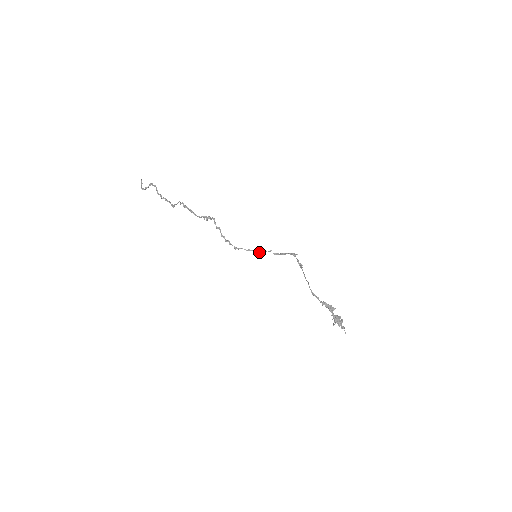
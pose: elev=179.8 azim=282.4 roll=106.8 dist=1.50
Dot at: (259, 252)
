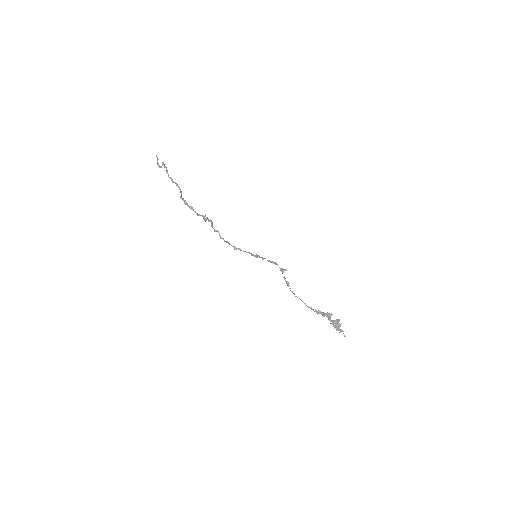
Dot at: (256, 256)
